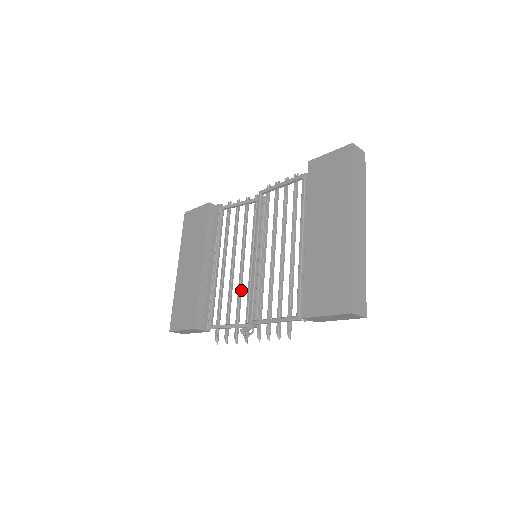
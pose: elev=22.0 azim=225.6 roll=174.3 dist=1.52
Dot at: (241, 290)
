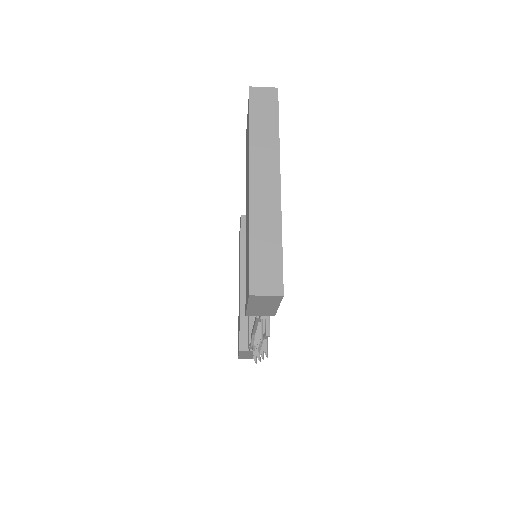
Dot at: occluded
